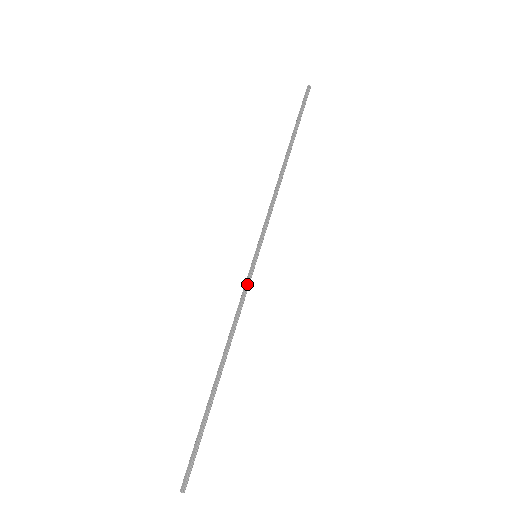
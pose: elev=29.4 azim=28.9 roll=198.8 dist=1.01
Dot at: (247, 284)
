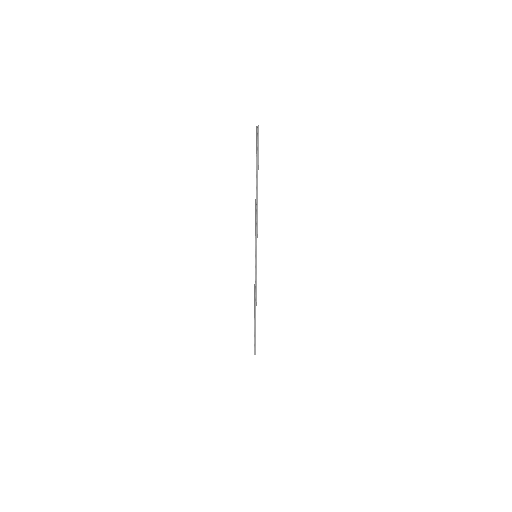
Dot at: (255, 272)
